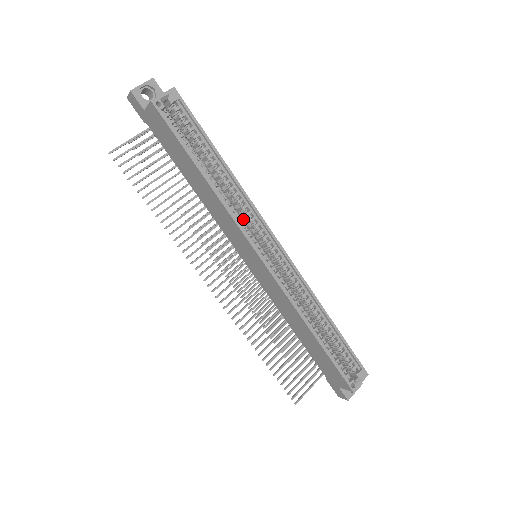
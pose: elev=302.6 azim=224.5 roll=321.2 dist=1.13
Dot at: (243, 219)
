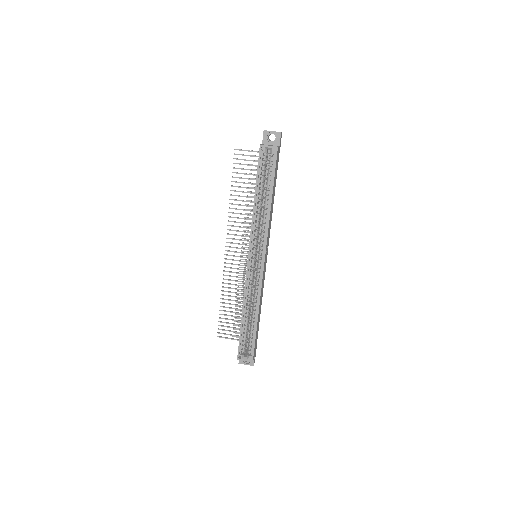
Dot at: (260, 234)
